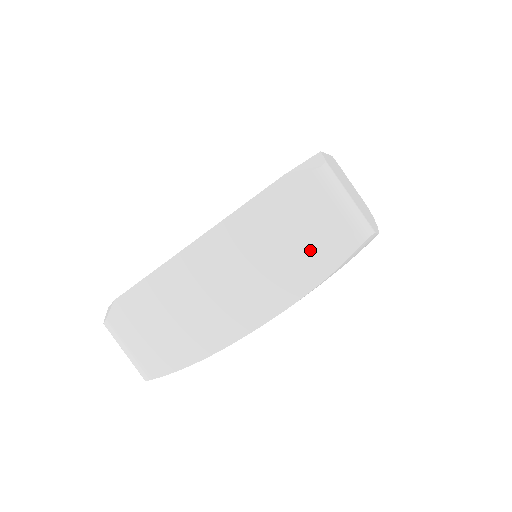
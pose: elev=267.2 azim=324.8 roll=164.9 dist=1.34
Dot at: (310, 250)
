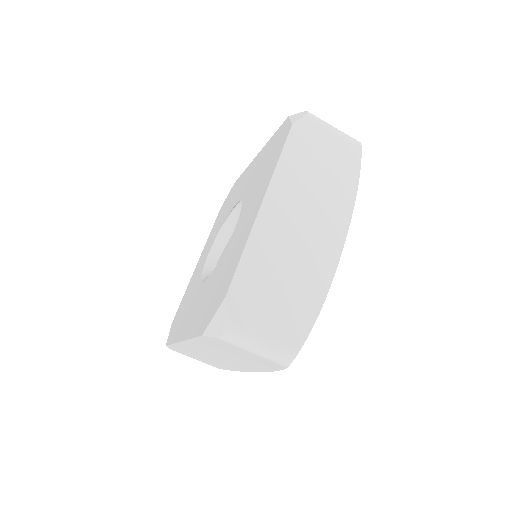
Dot at: (255, 361)
